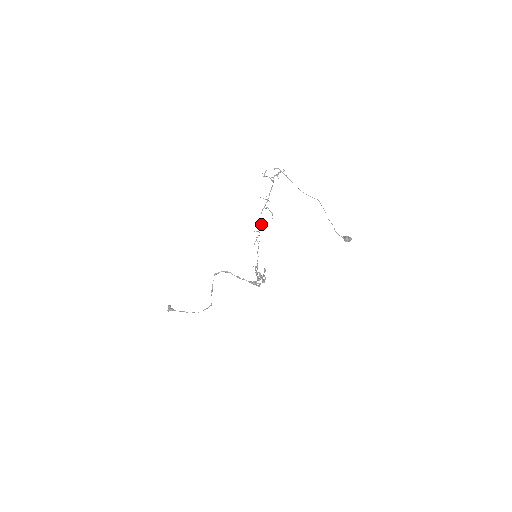
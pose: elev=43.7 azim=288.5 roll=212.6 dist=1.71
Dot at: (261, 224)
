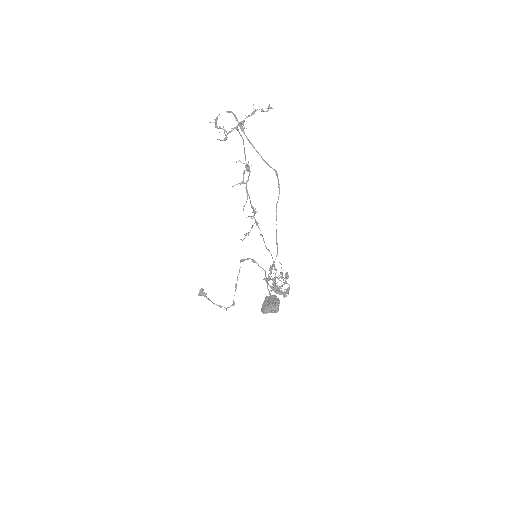
Dot at: (252, 206)
